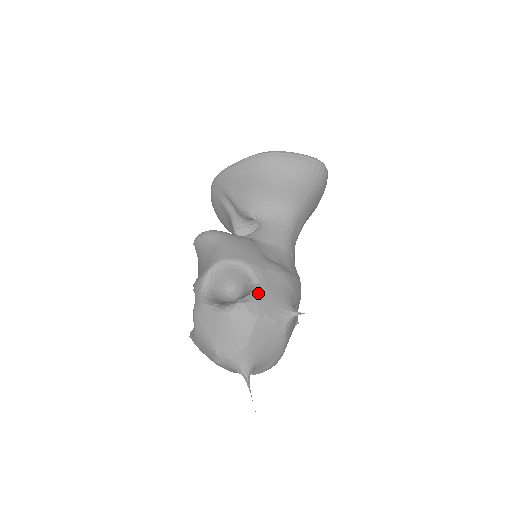
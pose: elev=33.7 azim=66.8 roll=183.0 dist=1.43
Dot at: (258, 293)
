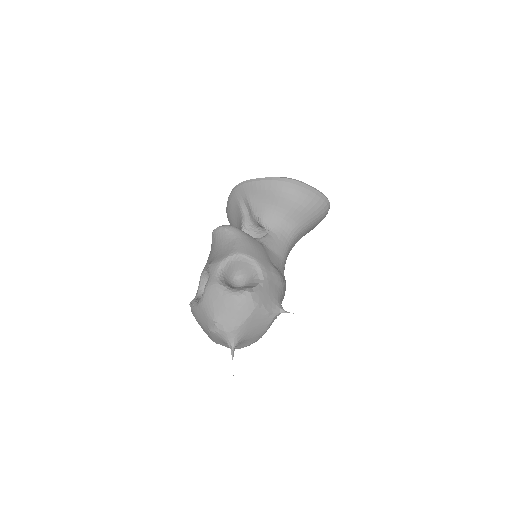
Dot at: (262, 287)
